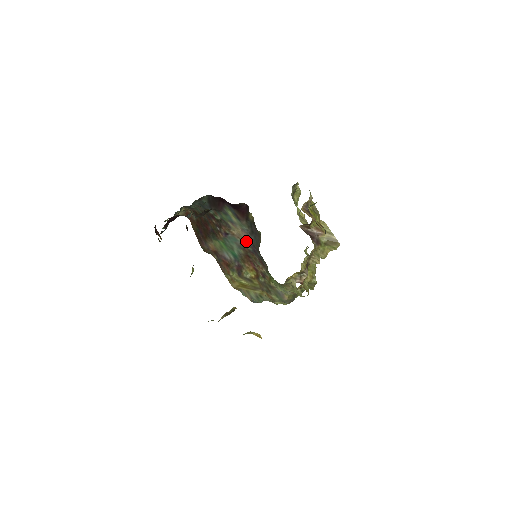
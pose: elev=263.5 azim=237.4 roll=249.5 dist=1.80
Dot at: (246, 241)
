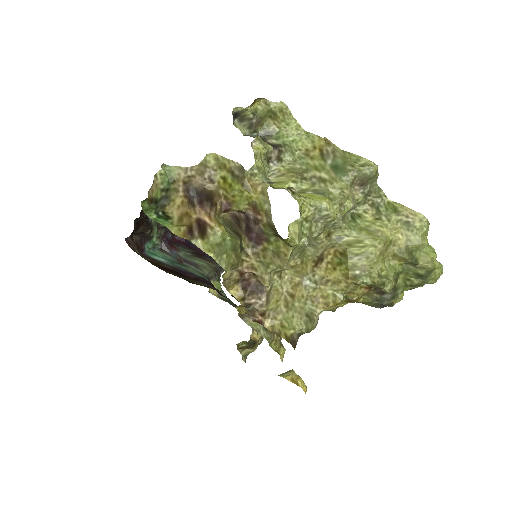
Dot at: occluded
